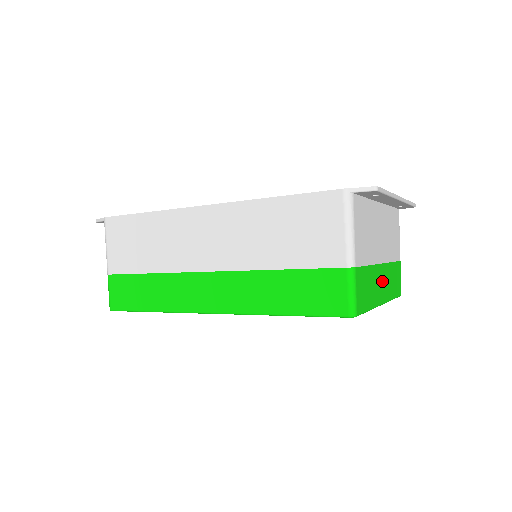
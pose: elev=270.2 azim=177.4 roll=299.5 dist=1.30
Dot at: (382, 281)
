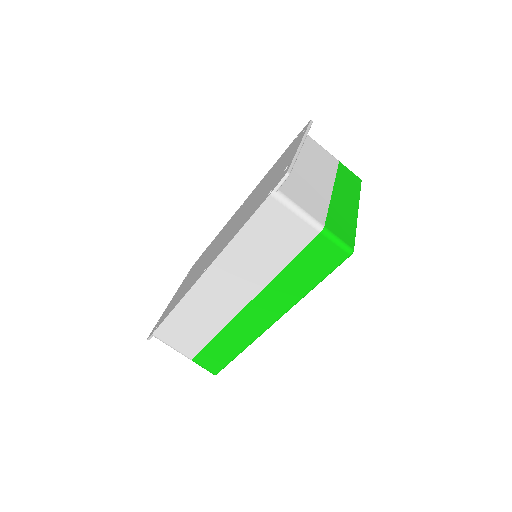
Dot at: (344, 199)
